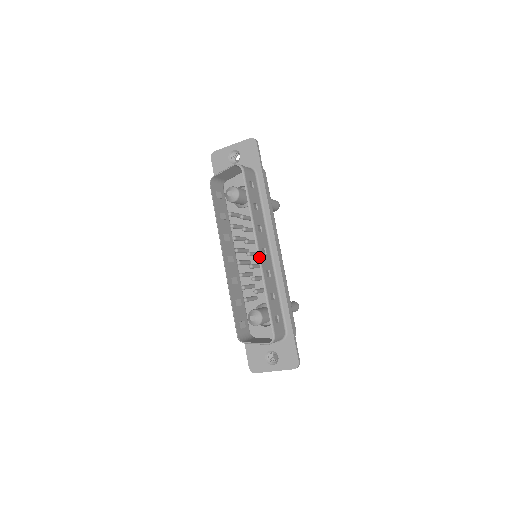
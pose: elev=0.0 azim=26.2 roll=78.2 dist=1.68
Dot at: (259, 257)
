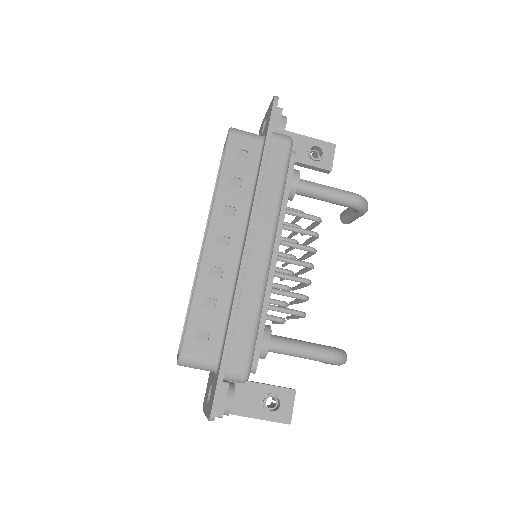
Dot at: (204, 245)
